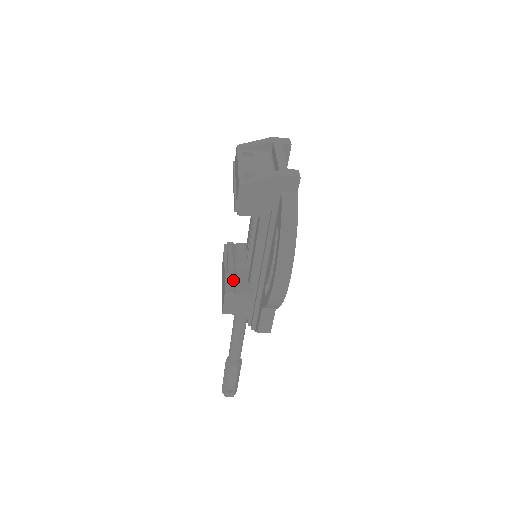
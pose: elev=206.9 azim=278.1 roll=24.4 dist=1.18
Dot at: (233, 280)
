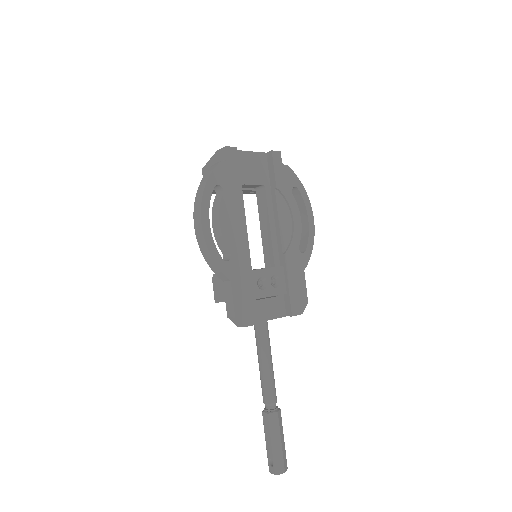
Dot at: occluded
